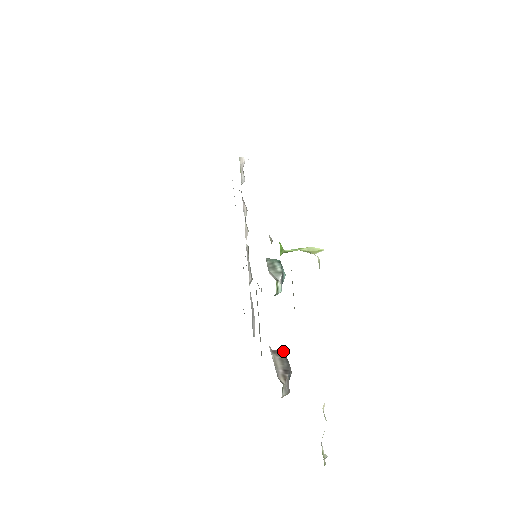
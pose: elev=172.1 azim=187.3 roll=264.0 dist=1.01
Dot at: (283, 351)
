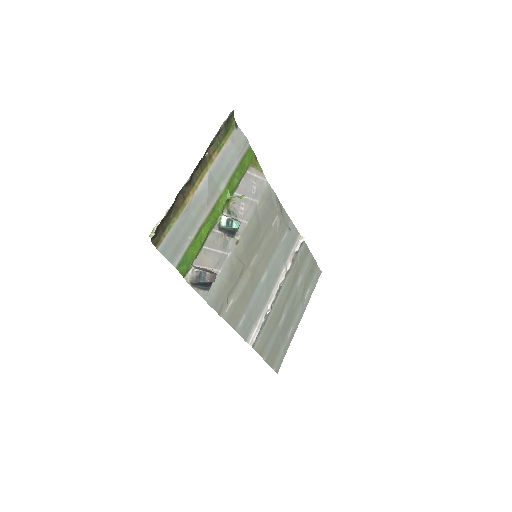
Dot at: occluded
